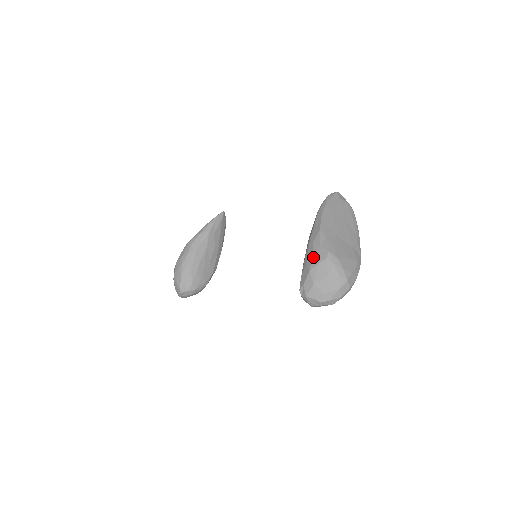
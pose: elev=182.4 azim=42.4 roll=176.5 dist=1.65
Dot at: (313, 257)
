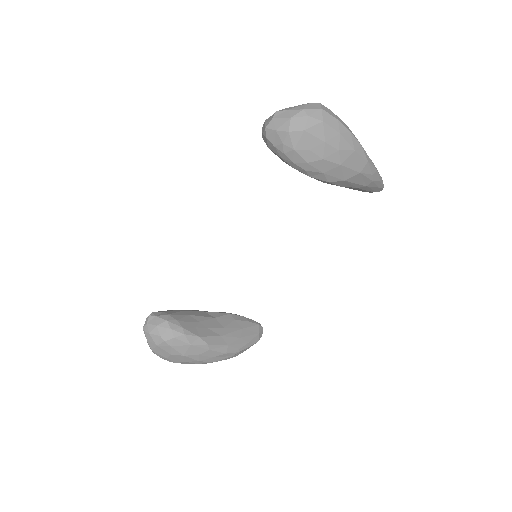
Dot at: occluded
